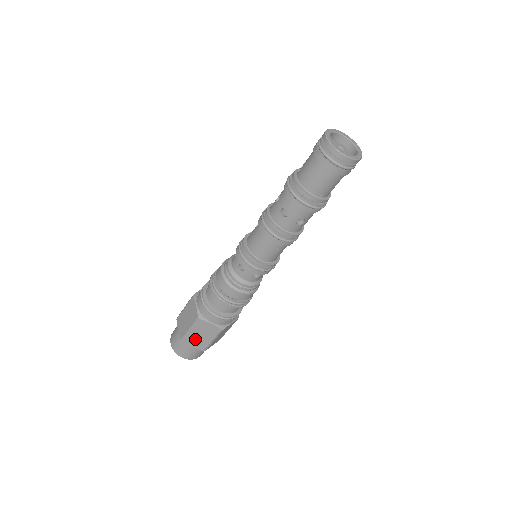
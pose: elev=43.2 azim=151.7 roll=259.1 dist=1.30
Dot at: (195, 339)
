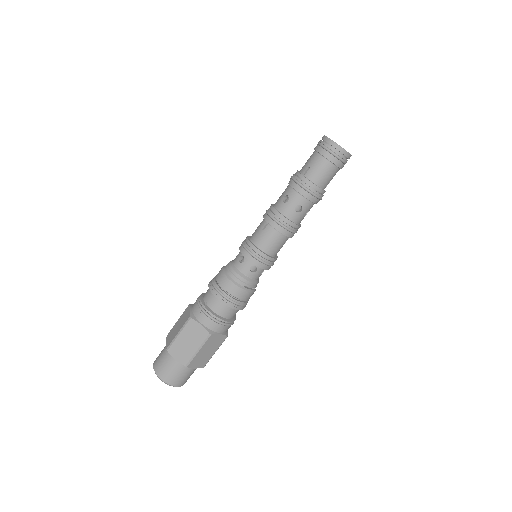
Dot at: (200, 358)
